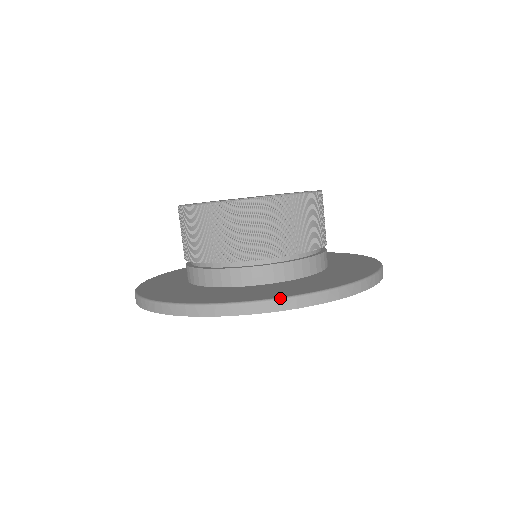
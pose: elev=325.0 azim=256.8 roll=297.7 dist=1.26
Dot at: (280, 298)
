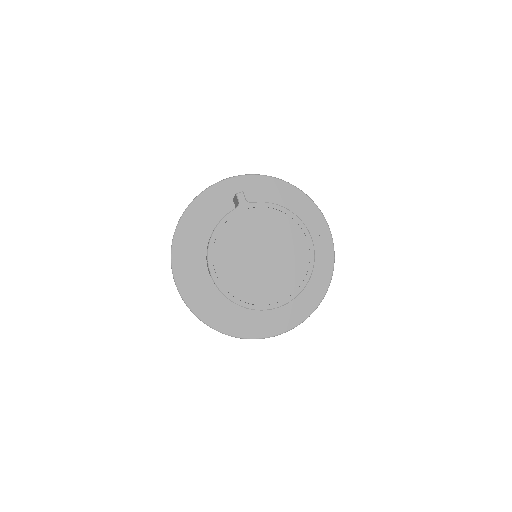
Dot at: occluded
